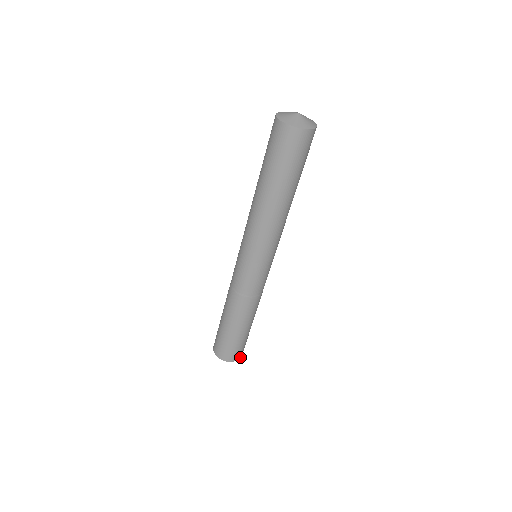
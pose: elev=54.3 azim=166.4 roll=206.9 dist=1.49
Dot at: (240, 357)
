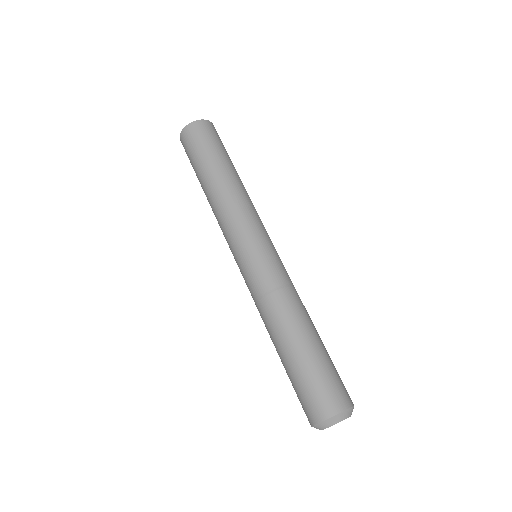
Dot at: occluded
